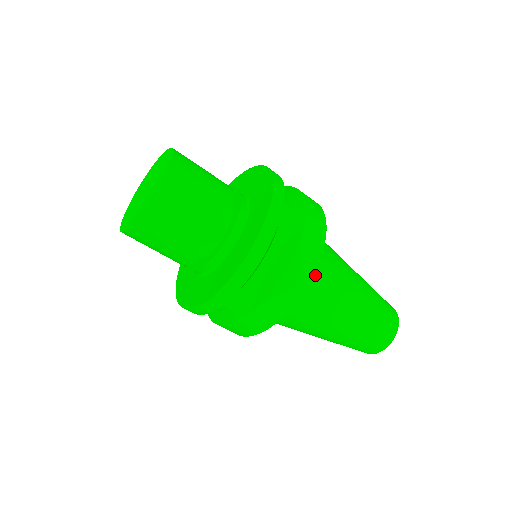
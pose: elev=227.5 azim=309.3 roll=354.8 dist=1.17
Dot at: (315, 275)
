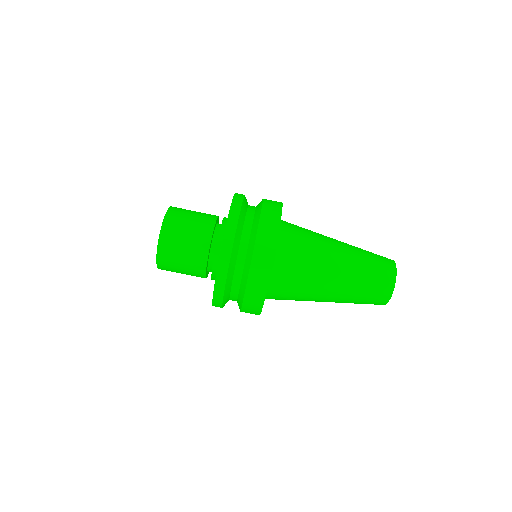
Dot at: (290, 247)
